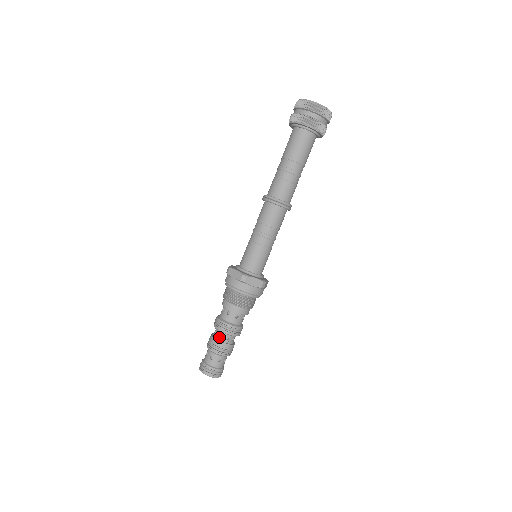
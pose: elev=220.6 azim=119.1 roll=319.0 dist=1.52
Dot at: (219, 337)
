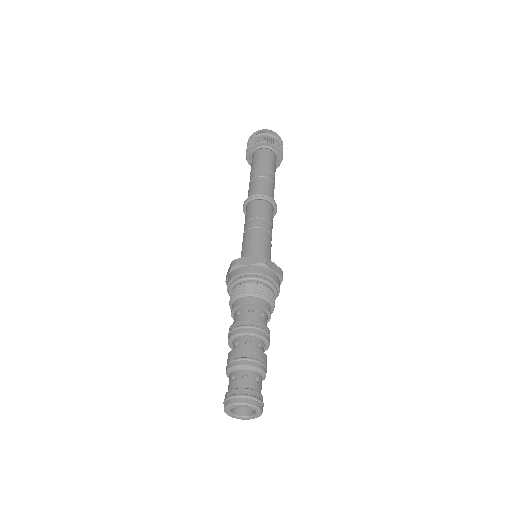
Dot at: (248, 345)
